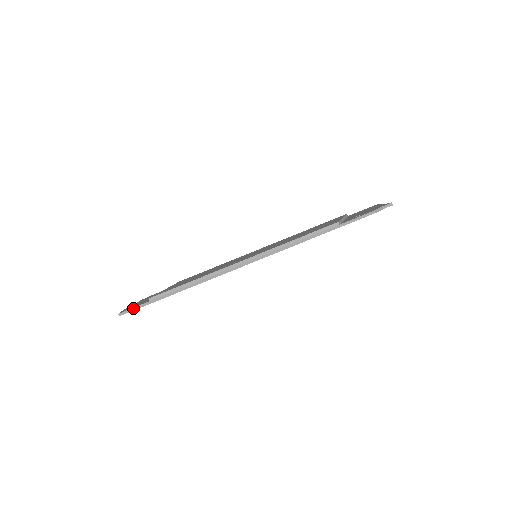
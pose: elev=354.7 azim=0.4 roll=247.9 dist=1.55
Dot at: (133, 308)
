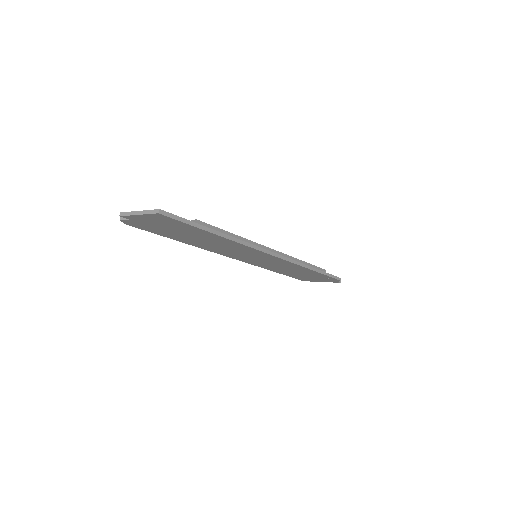
Dot at: (178, 216)
